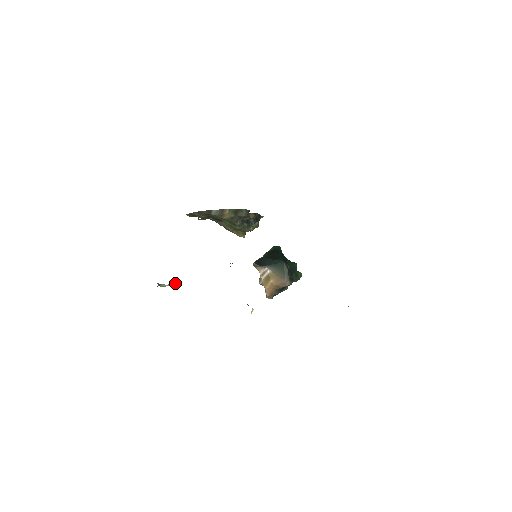
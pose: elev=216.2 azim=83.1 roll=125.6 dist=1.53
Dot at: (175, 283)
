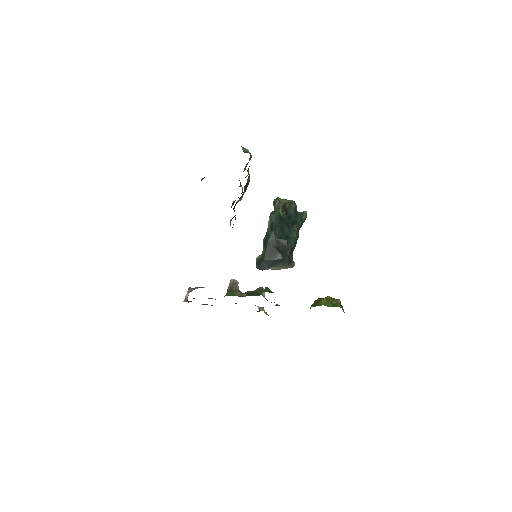
Dot at: (199, 287)
